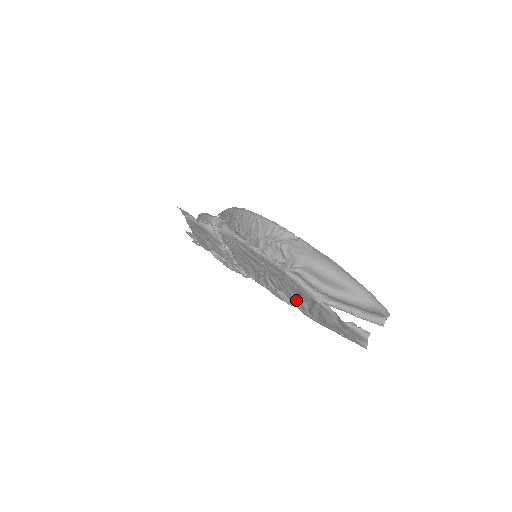
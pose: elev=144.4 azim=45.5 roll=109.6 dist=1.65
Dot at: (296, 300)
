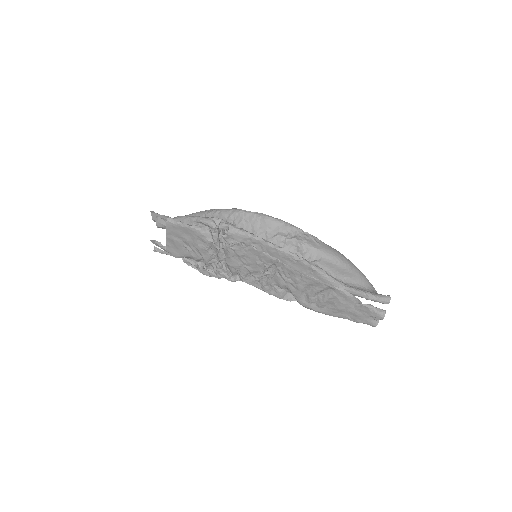
Dot at: (302, 294)
